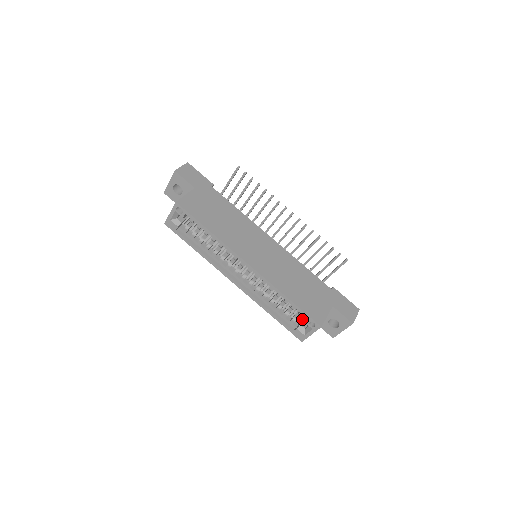
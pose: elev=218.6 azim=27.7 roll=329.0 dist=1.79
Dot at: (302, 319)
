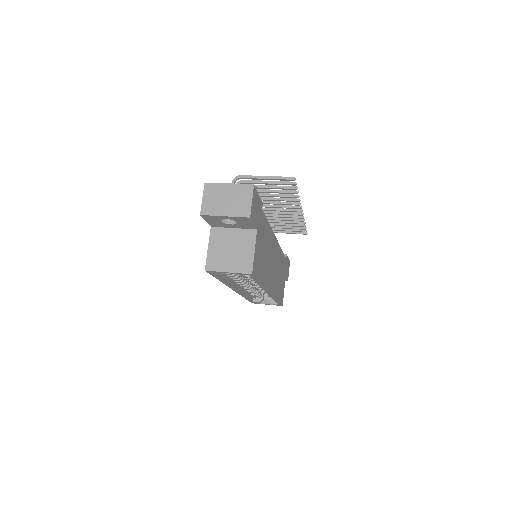
Dot at: occluded
